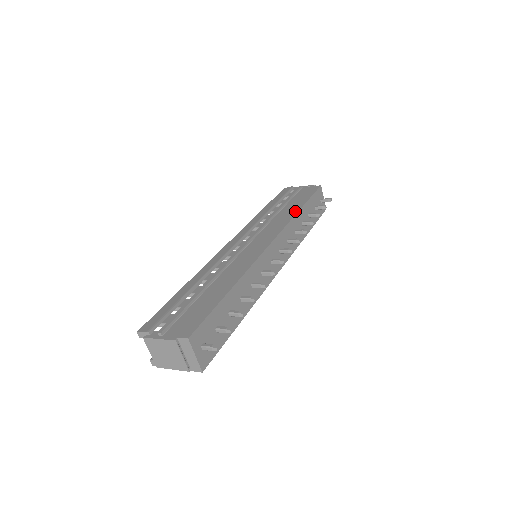
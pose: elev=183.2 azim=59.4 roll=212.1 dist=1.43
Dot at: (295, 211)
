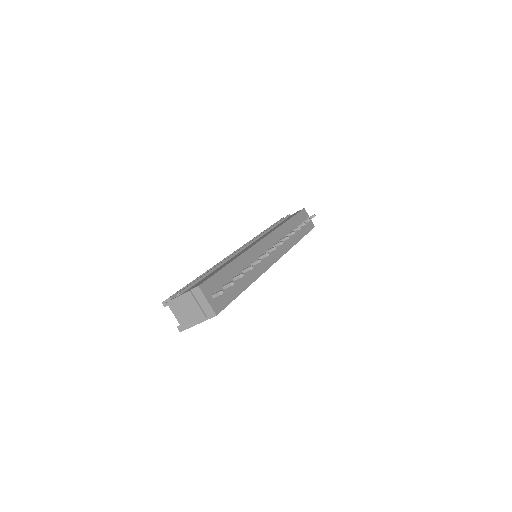
Dot at: occluded
